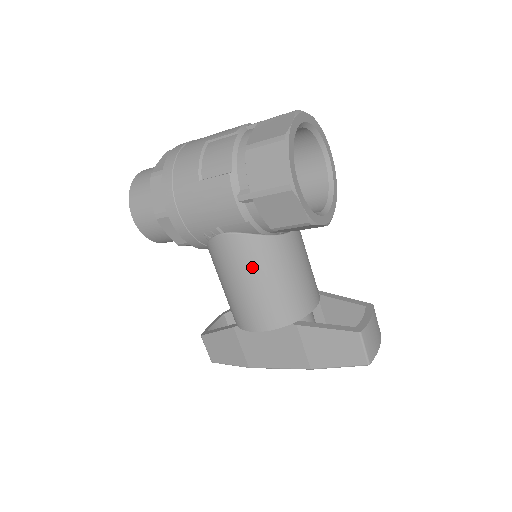
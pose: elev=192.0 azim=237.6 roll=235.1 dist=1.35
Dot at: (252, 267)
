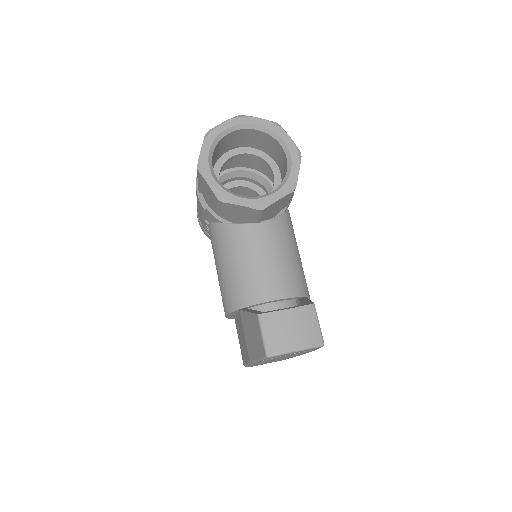
Dot at: (217, 252)
